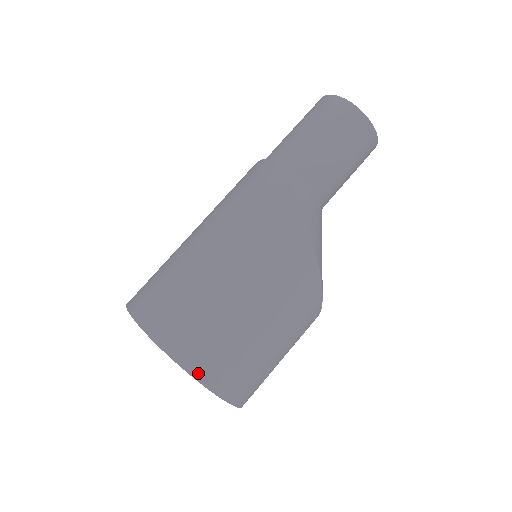
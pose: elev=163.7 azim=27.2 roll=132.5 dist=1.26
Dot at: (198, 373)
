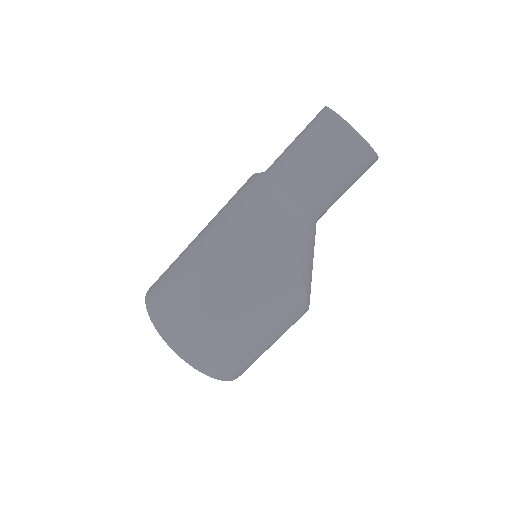
Dot at: (201, 367)
